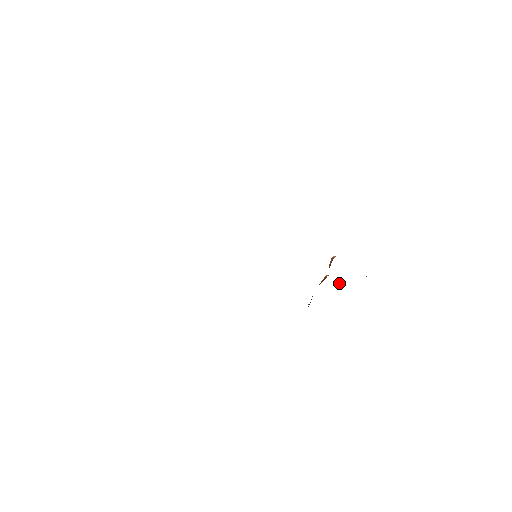
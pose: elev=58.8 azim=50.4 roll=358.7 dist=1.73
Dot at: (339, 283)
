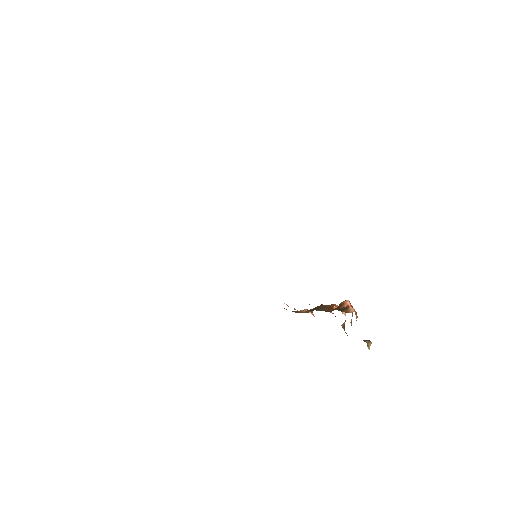
Dot at: (343, 324)
